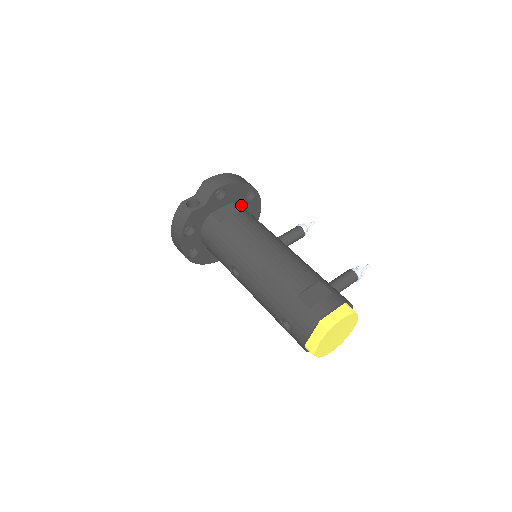
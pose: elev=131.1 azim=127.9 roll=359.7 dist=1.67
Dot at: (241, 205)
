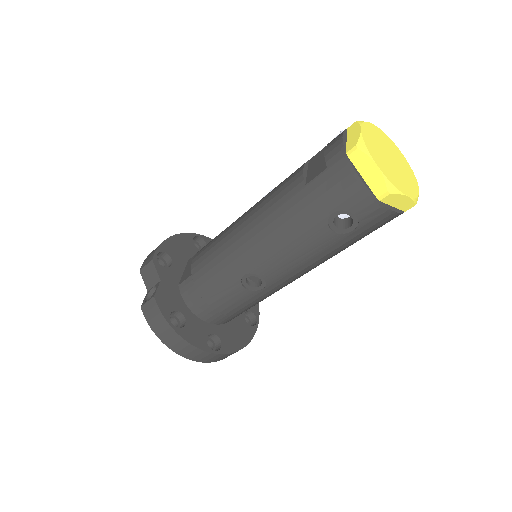
Dot at: occluded
